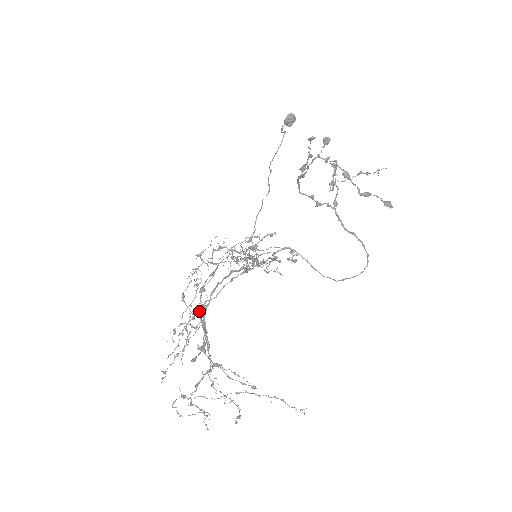
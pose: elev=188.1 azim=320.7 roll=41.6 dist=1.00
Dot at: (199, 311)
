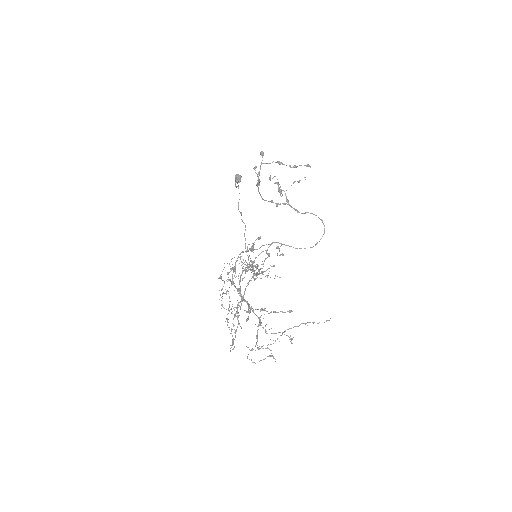
Dot at: (236, 311)
